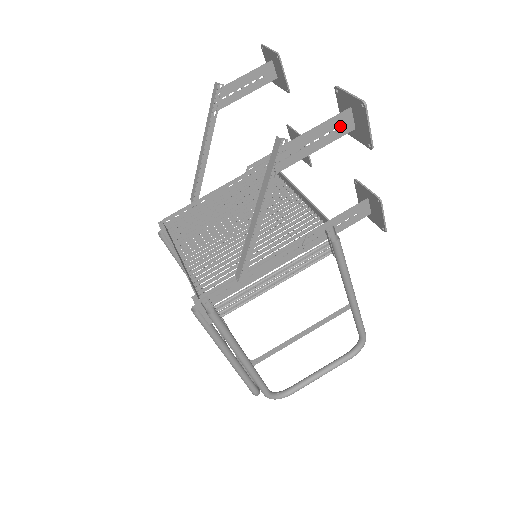
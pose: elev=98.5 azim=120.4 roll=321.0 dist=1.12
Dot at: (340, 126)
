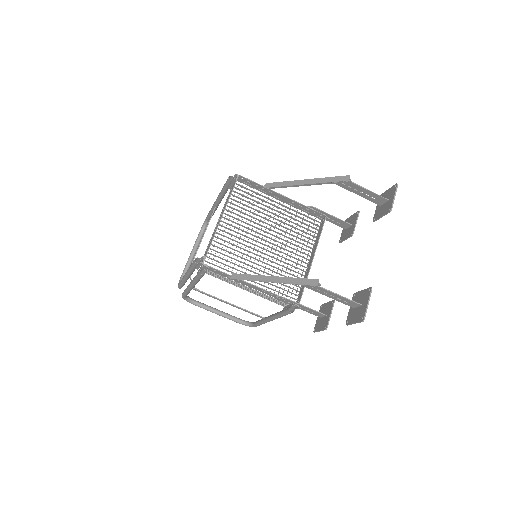
Dot at: (349, 303)
